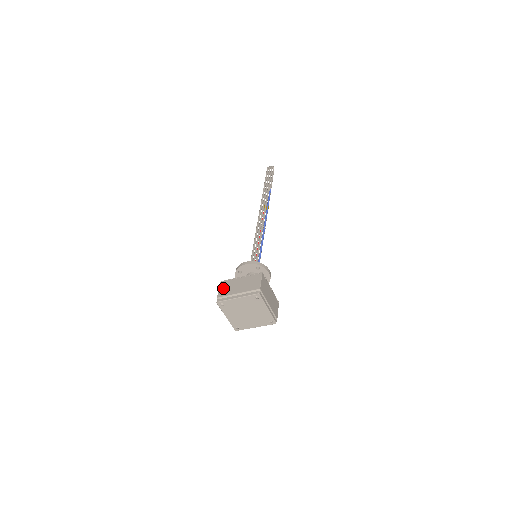
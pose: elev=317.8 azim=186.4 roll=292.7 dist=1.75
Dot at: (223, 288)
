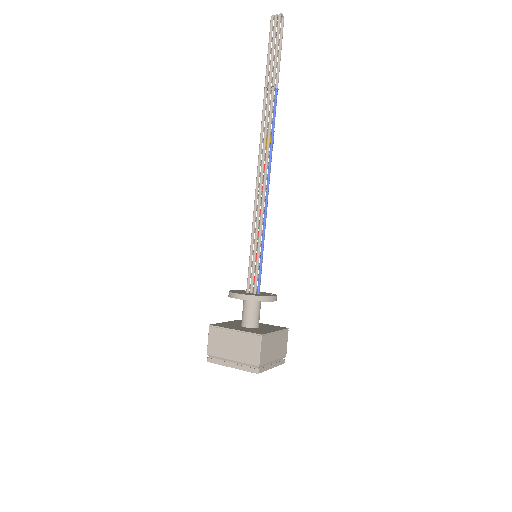
Dot at: (213, 341)
